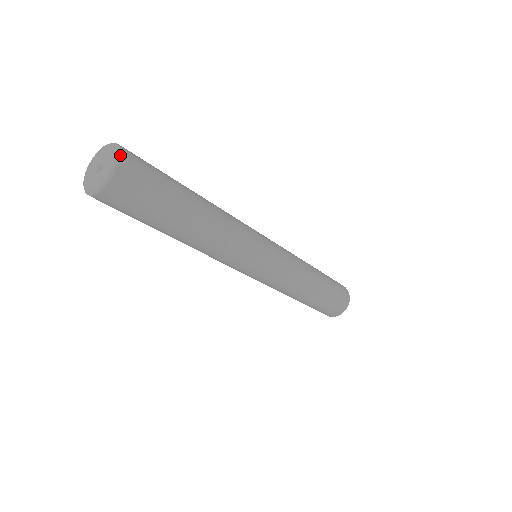
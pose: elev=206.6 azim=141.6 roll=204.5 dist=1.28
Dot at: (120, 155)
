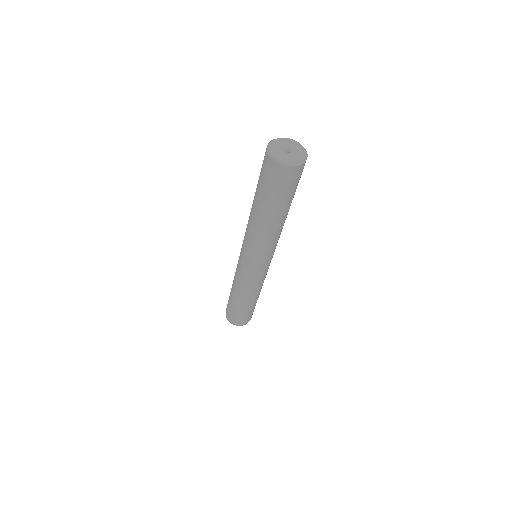
Dot at: occluded
